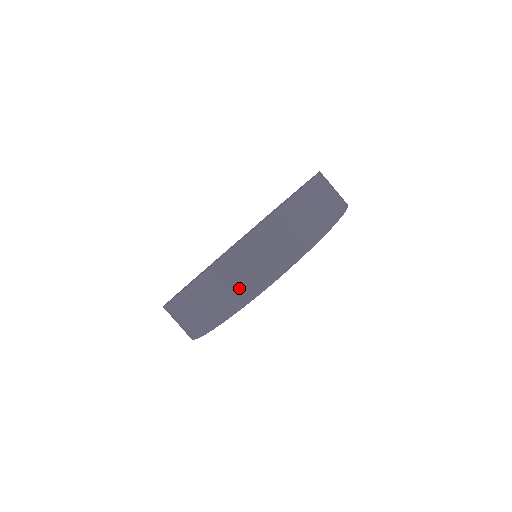
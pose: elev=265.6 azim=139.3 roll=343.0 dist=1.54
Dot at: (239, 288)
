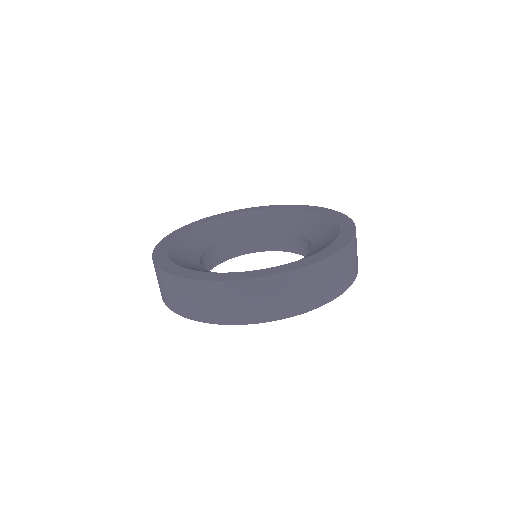
Dot at: (206, 309)
